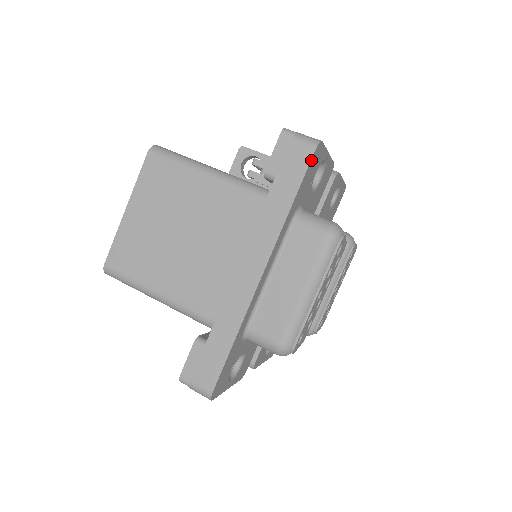
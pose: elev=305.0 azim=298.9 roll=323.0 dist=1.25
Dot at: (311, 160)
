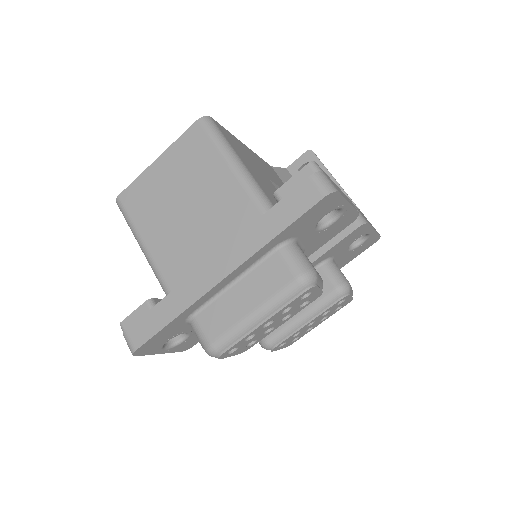
Dot at: (317, 204)
